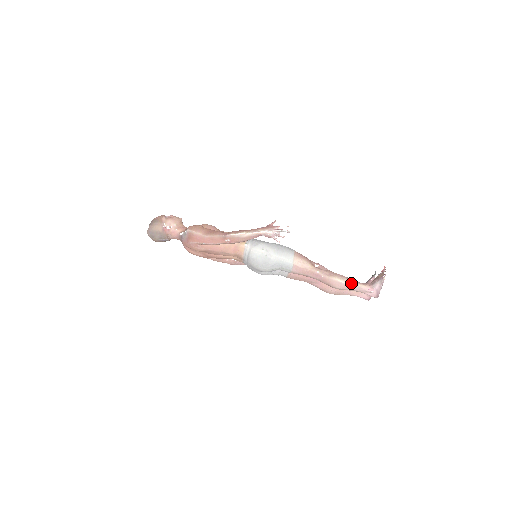
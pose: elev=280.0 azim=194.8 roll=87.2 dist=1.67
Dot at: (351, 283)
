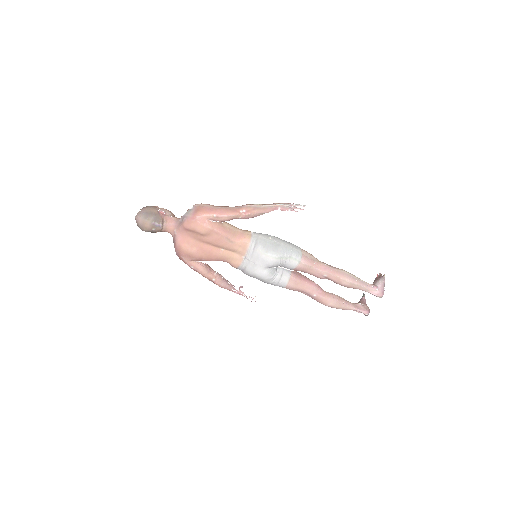
Dot at: (357, 278)
